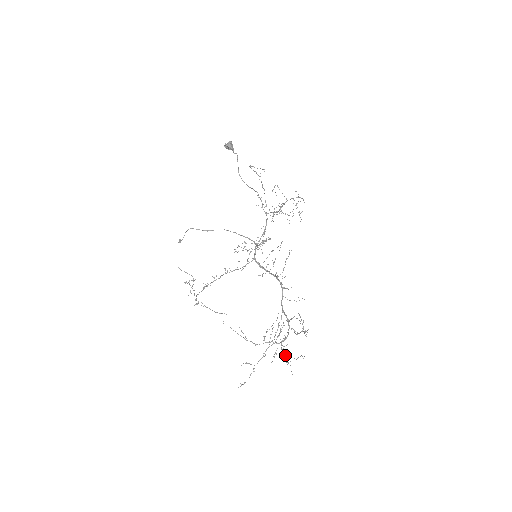
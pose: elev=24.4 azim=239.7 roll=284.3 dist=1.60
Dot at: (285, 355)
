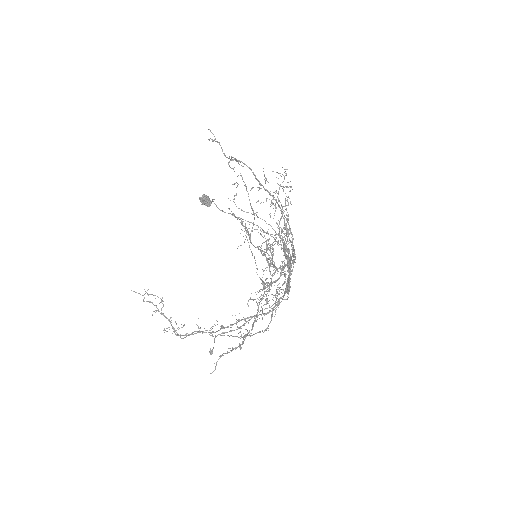
Dot at: occluded
